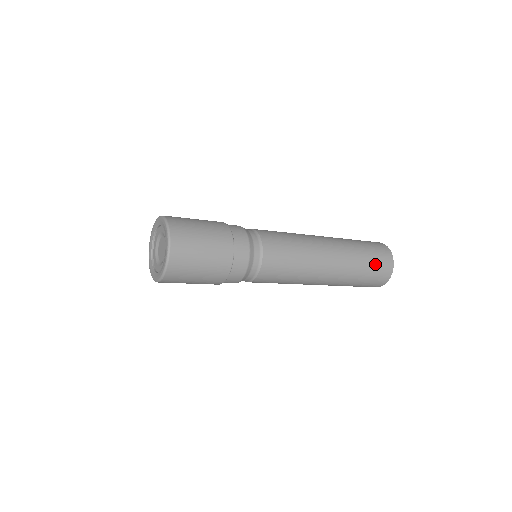
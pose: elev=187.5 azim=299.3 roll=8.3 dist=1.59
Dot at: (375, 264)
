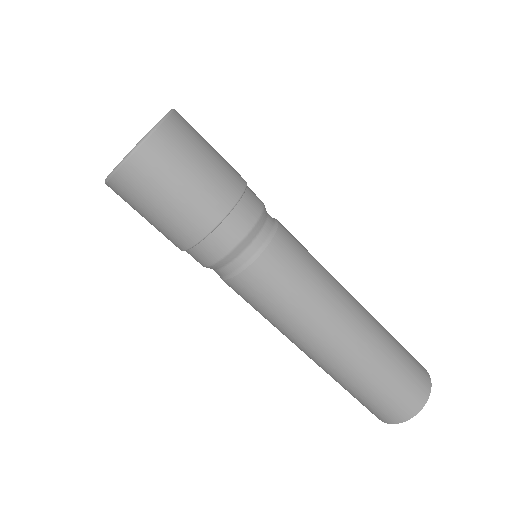
Dot at: (404, 348)
